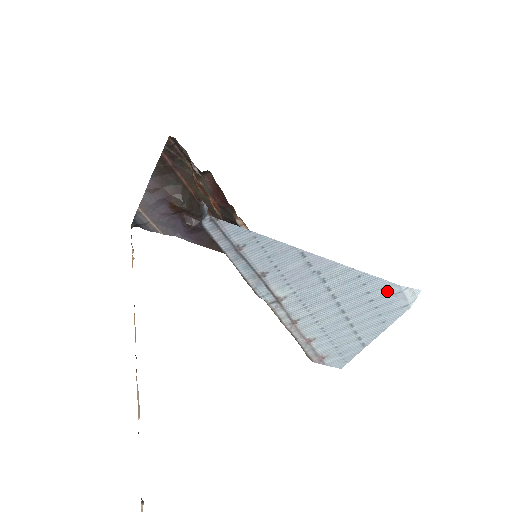
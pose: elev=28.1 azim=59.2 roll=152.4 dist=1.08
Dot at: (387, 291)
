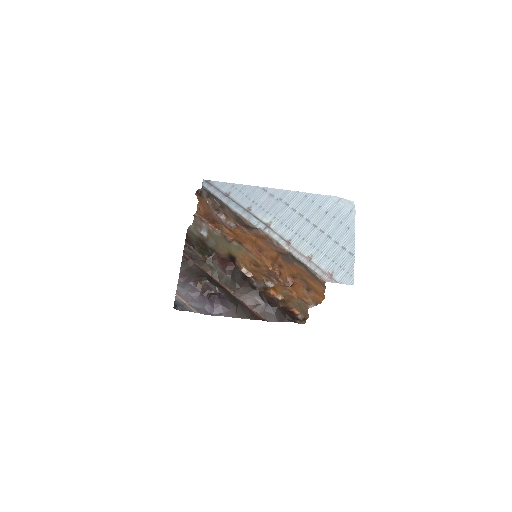
Dot at: (330, 202)
